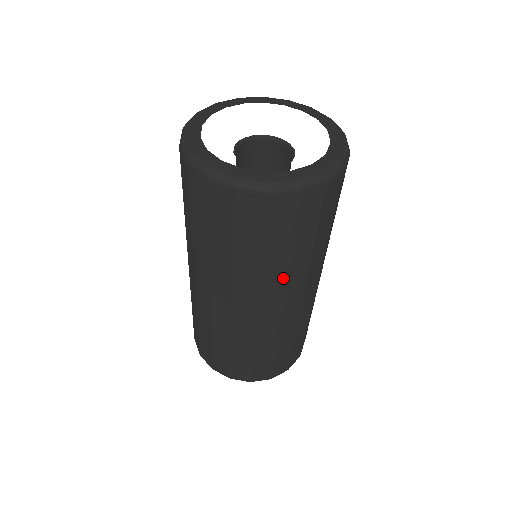
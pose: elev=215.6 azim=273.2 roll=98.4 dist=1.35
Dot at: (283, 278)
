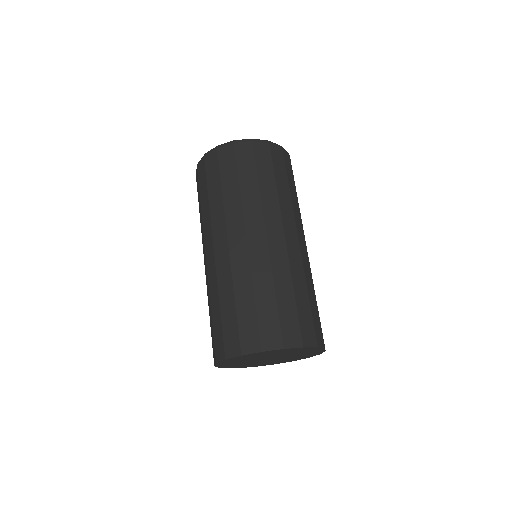
Dot at: (259, 205)
